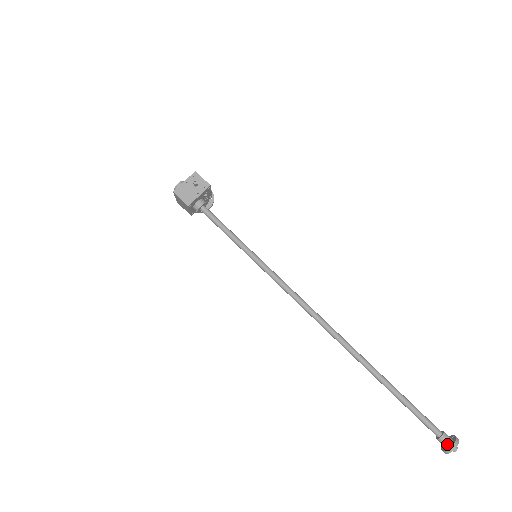
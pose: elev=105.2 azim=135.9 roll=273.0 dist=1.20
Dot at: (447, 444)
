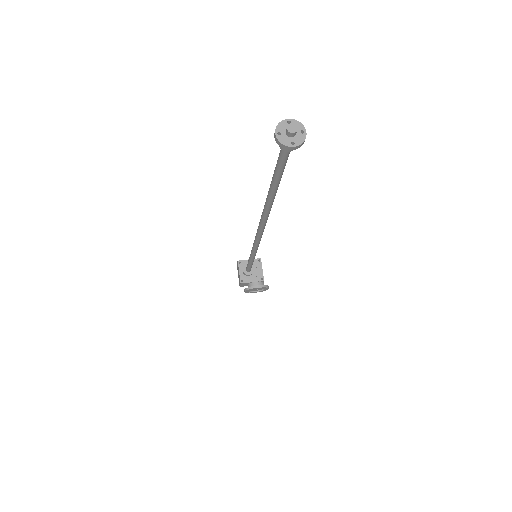
Dot at: (284, 132)
